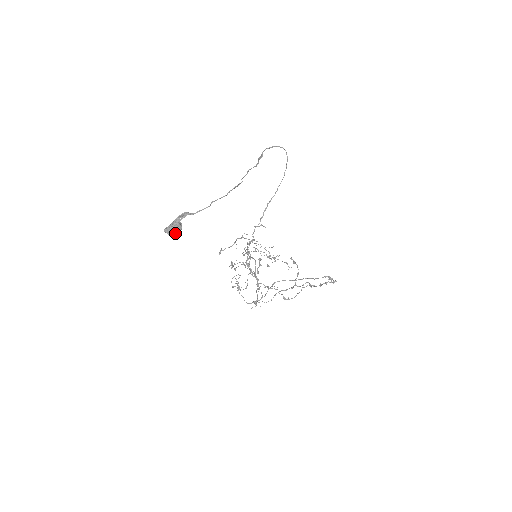
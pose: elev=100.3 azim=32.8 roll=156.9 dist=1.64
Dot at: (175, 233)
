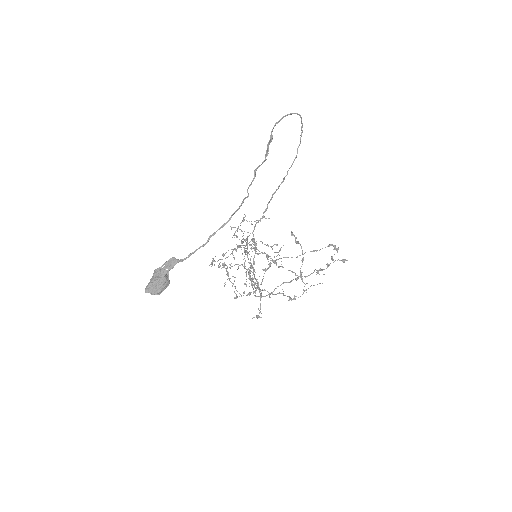
Dot at: (161, 291)
